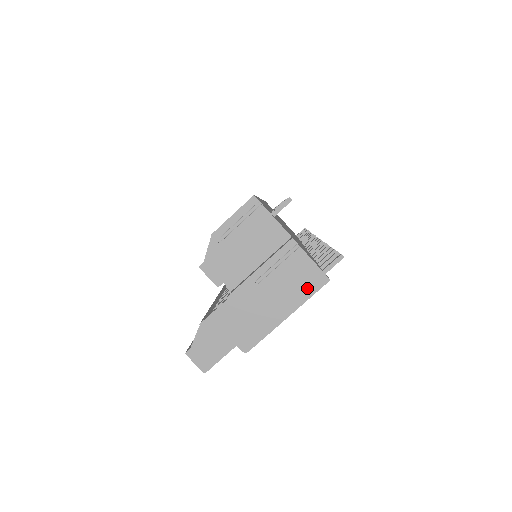
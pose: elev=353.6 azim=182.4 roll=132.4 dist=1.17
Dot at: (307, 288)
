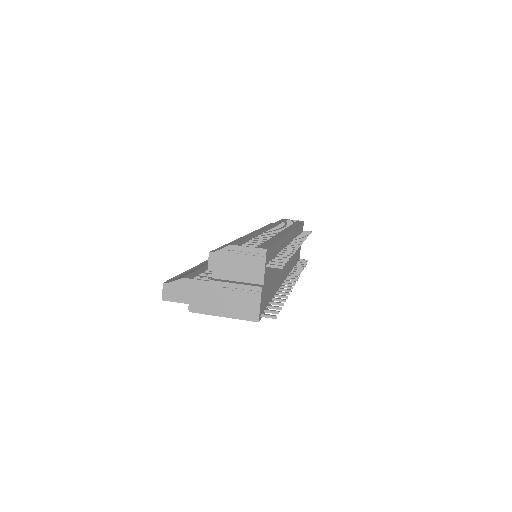
Dot at: (245, 314)
